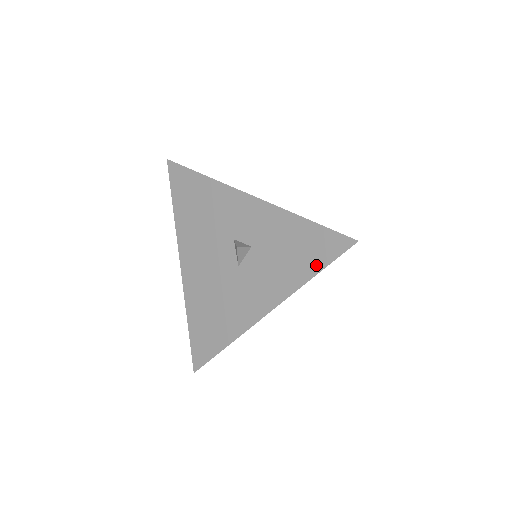
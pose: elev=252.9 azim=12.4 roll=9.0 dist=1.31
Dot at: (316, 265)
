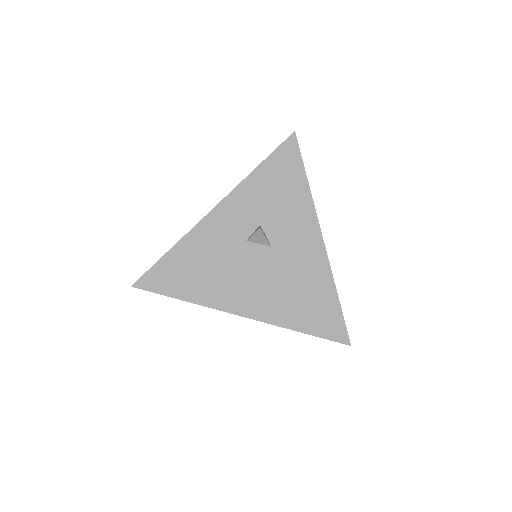
Dot at: (299, 172)
